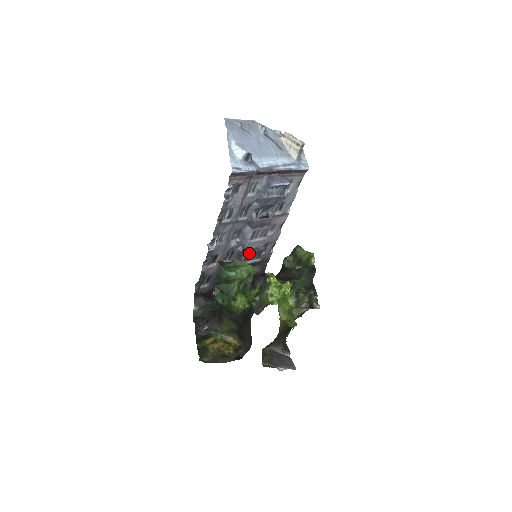
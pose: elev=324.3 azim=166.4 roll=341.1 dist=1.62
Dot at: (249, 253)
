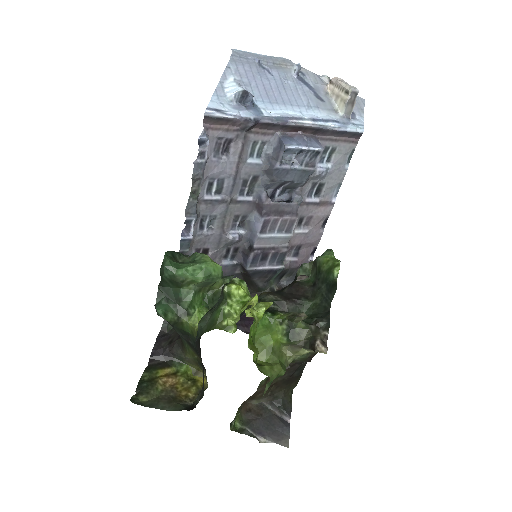
Dot at: (260, 253)
